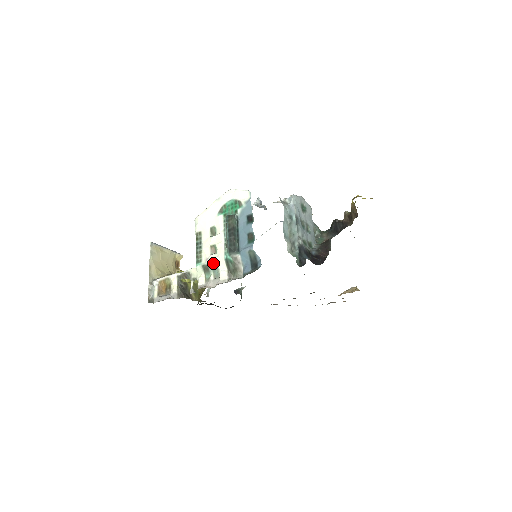
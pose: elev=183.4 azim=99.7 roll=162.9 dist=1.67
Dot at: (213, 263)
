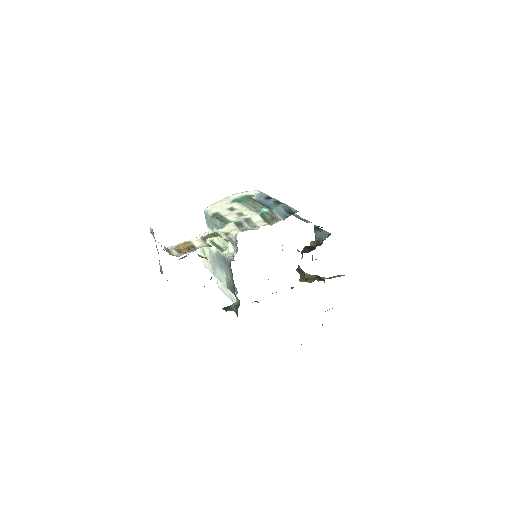
Dot at: (247, 218)
